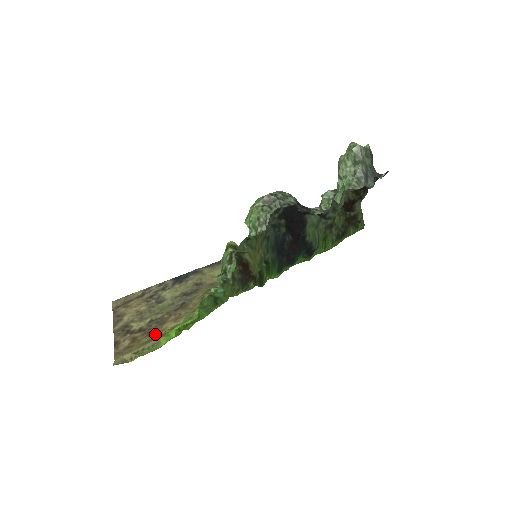
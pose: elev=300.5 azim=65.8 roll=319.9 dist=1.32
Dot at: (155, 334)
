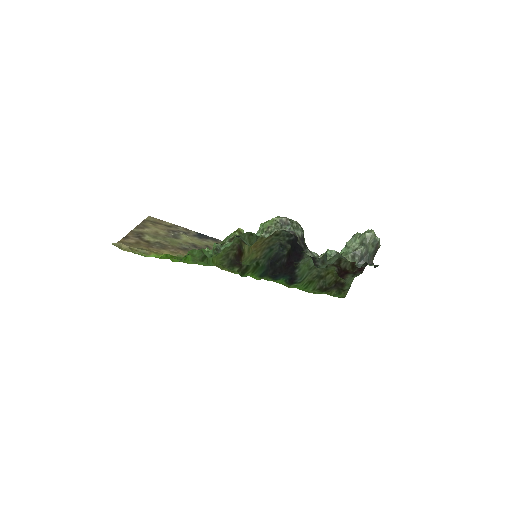
Dot at: (153, 250)
